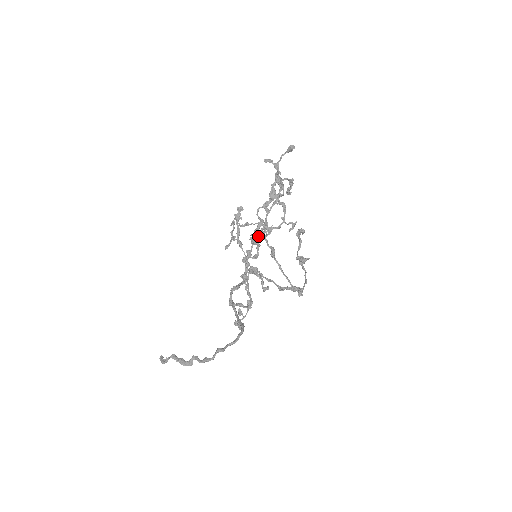
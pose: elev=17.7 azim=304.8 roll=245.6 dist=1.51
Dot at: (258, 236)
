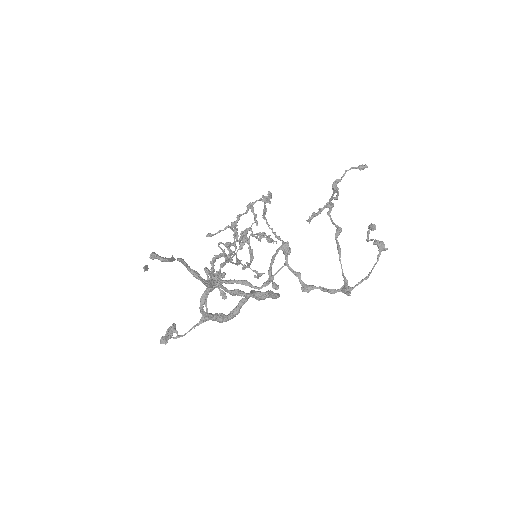
Dot at: (214, 265)
